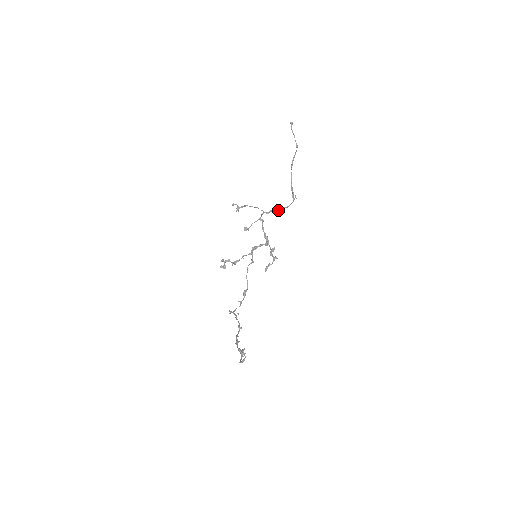
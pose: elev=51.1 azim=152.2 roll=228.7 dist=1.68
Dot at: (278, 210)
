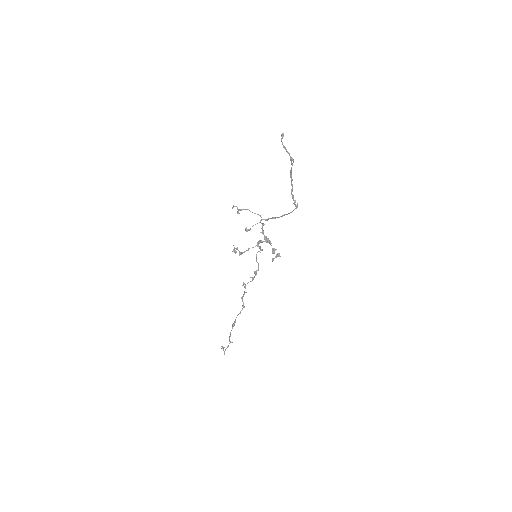
Dot at: (278, 217)
